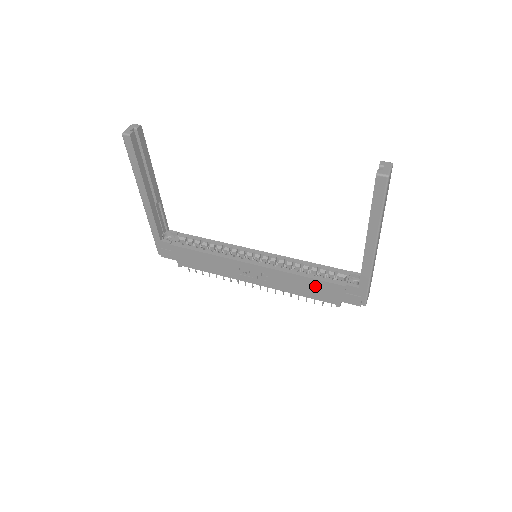
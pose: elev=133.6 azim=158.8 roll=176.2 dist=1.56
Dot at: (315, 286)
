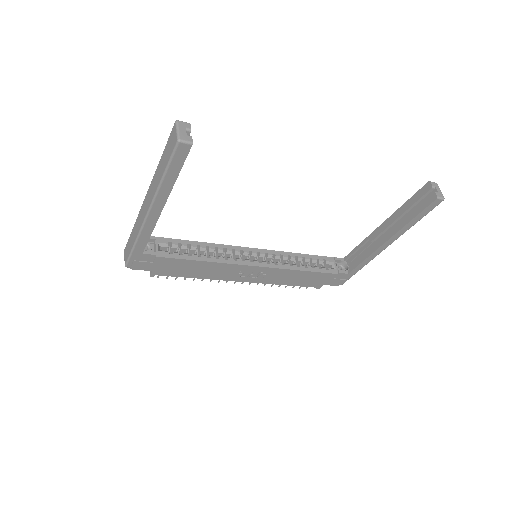
Dot at: (310, 277)
